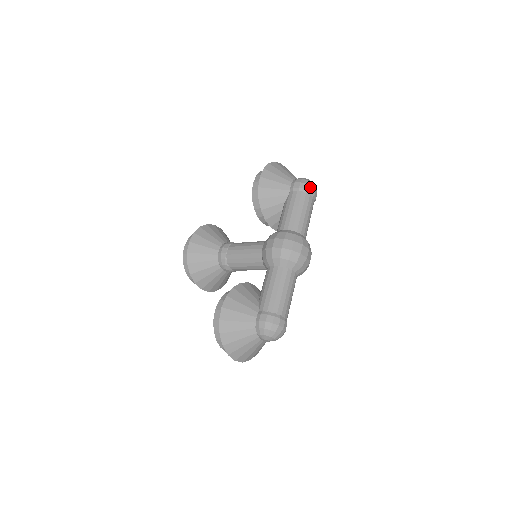
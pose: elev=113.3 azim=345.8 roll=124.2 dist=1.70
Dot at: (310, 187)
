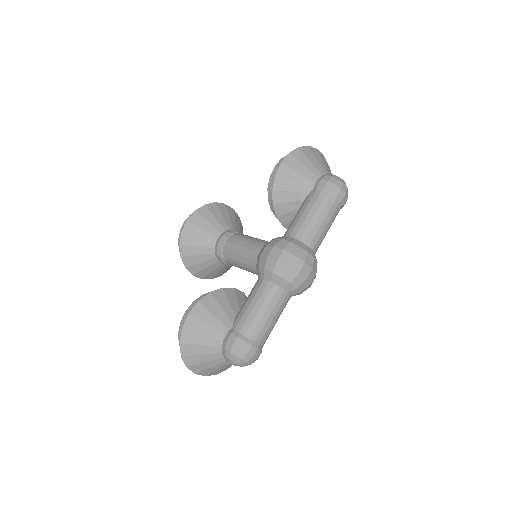
Dot at: (339, 189)
